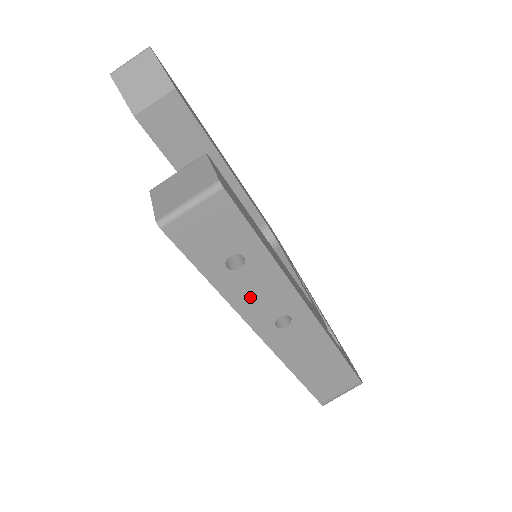
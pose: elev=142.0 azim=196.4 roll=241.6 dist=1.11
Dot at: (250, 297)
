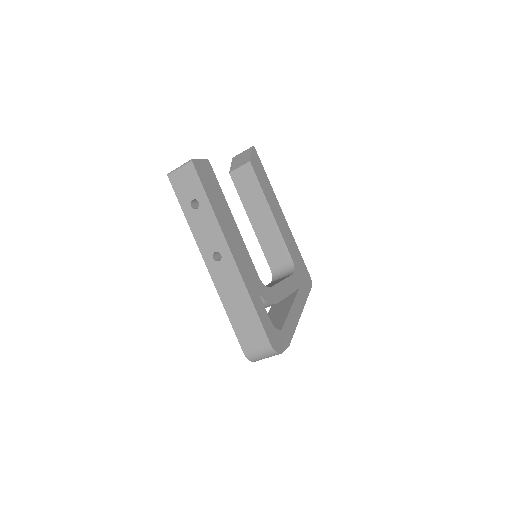
Dot at: (201, 230)
